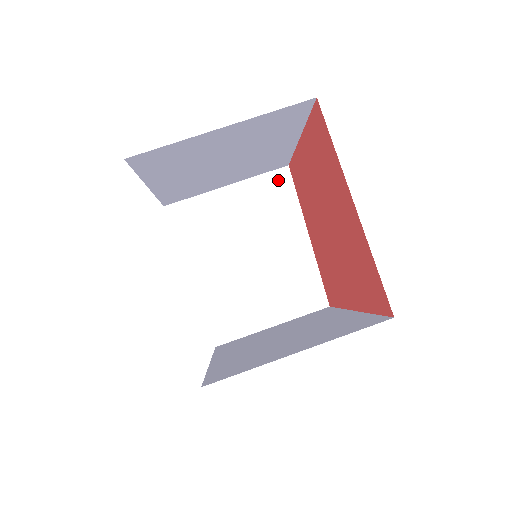
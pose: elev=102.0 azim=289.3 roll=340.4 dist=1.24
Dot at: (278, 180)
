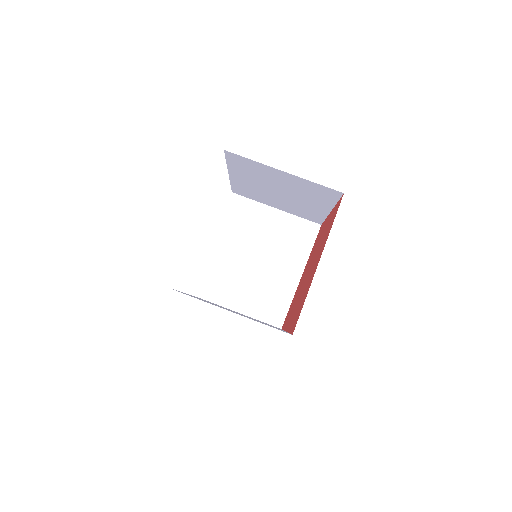
Dot at: (309, 229)
